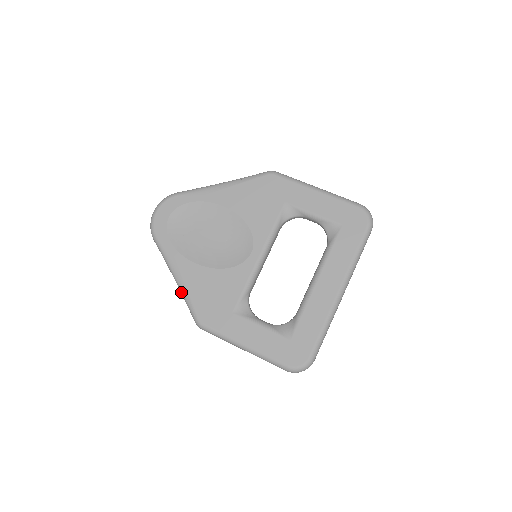
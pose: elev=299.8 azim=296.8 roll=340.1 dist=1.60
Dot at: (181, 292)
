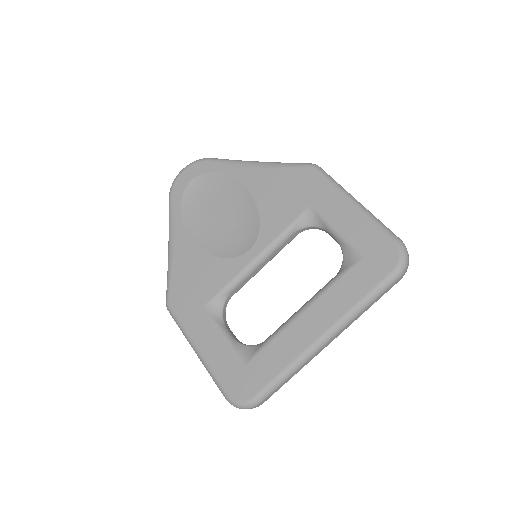
Dot at: occluded
